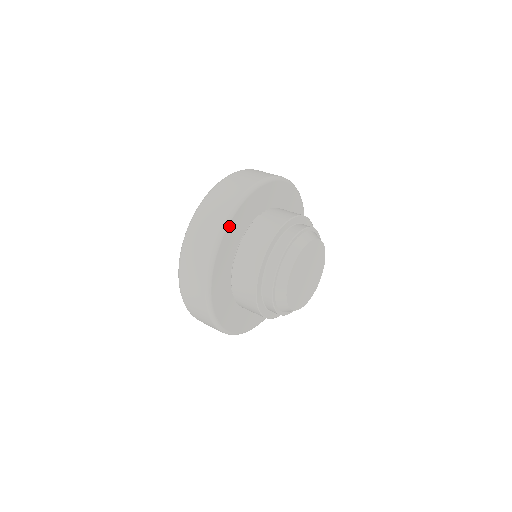
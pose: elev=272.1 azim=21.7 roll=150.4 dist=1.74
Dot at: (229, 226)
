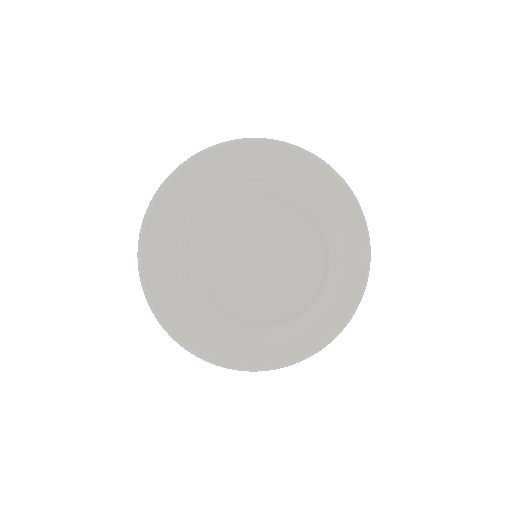
Dot at: (237, 146)
